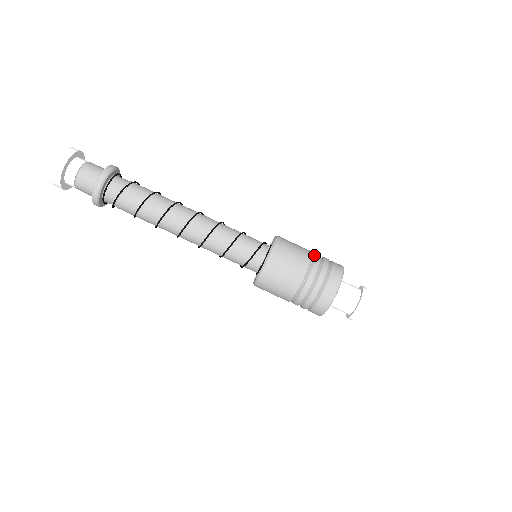
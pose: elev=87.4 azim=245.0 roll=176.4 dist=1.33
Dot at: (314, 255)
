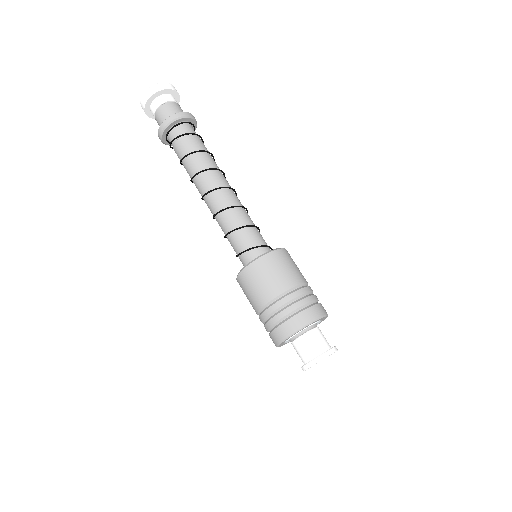
Dot at: occluded
